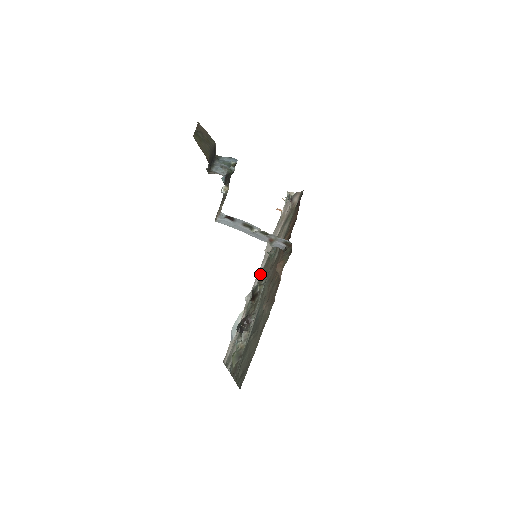
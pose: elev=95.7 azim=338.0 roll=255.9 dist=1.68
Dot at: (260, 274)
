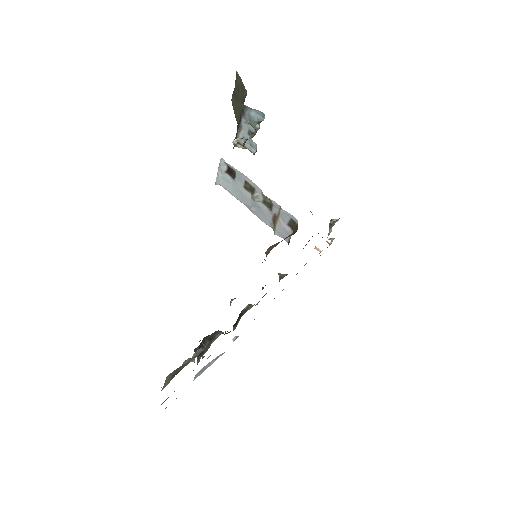
Dot at: occluded
